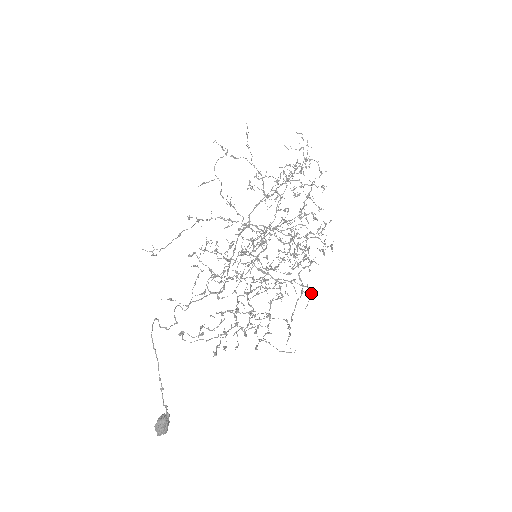
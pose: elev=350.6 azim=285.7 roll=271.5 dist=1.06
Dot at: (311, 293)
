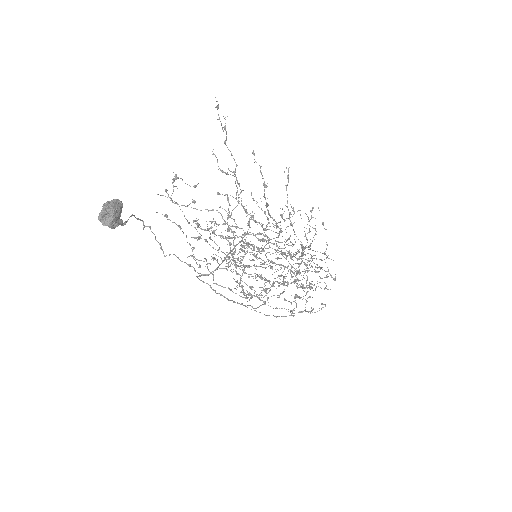
Dot at: (312, 240)
